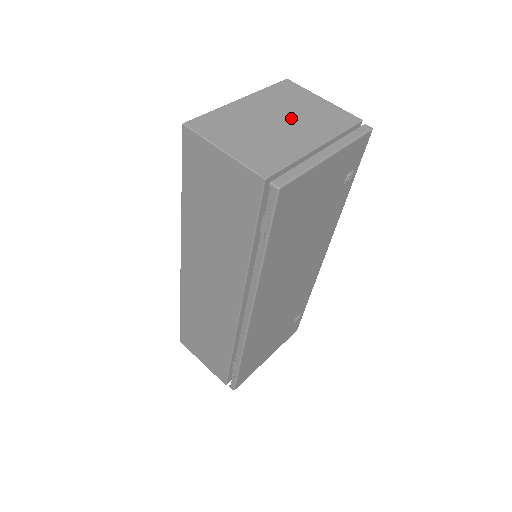
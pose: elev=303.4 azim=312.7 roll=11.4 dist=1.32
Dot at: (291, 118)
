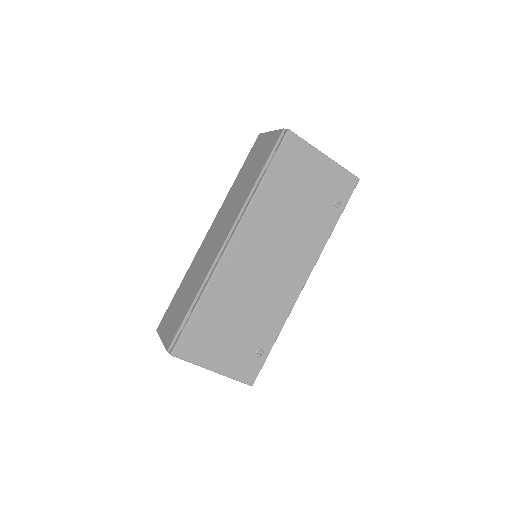
Dot at: occluded
